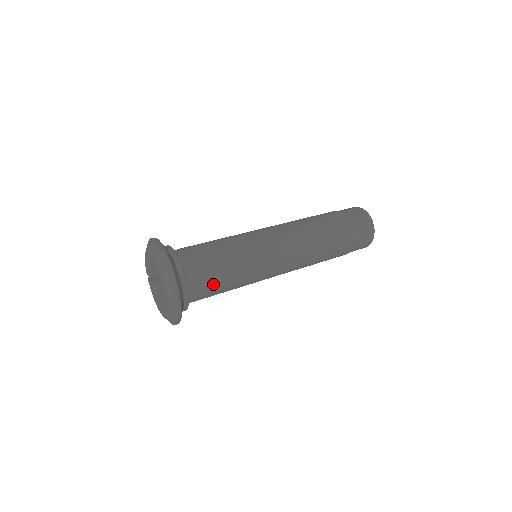
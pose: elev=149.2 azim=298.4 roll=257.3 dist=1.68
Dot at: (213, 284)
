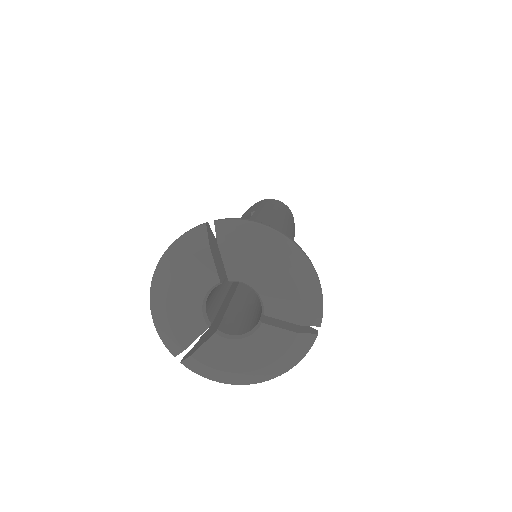
Dot at: occluded
